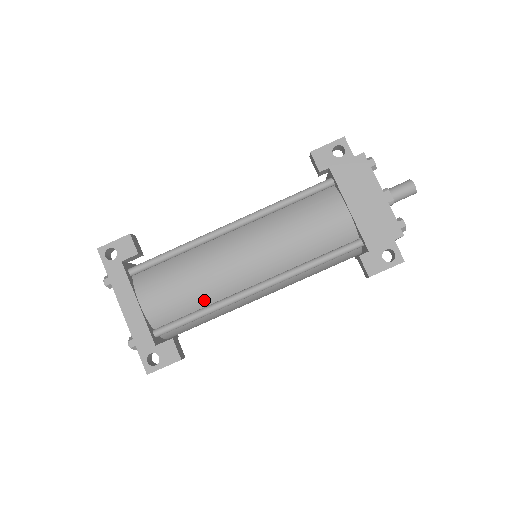
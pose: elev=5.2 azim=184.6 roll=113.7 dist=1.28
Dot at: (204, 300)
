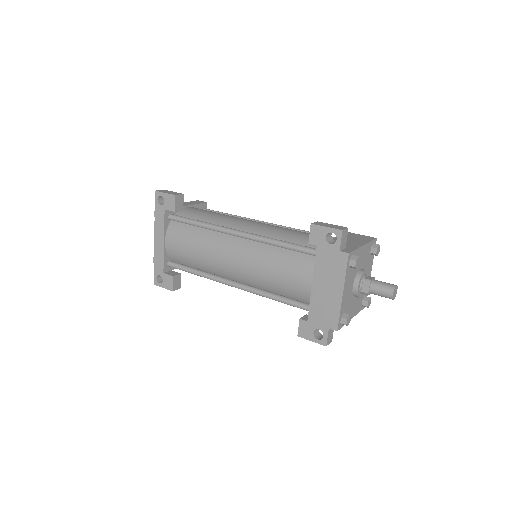
Dot at: (201, 267)
